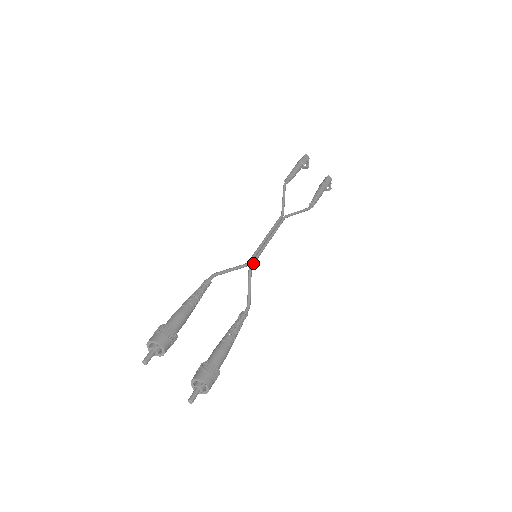
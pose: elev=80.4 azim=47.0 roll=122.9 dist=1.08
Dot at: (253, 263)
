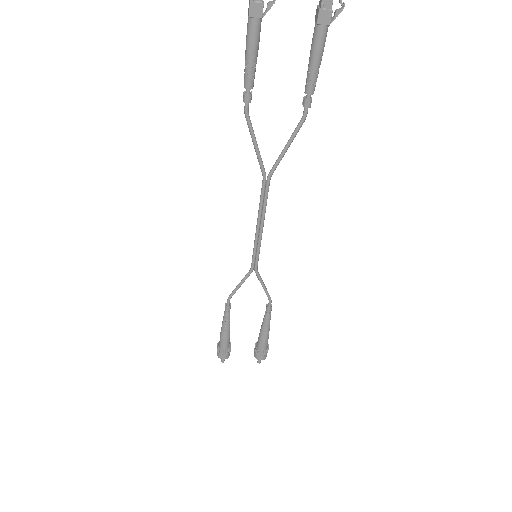
Dot at: (256, 267)
